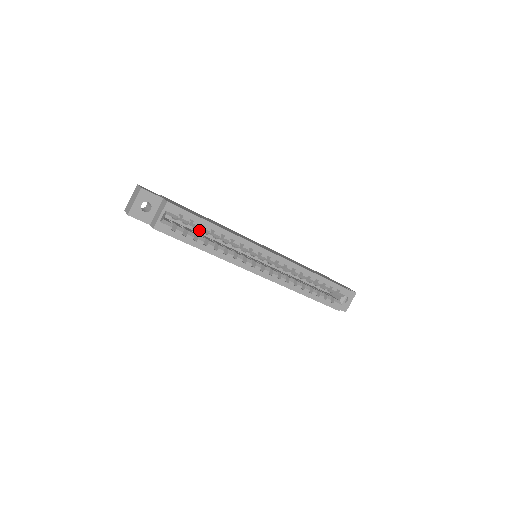
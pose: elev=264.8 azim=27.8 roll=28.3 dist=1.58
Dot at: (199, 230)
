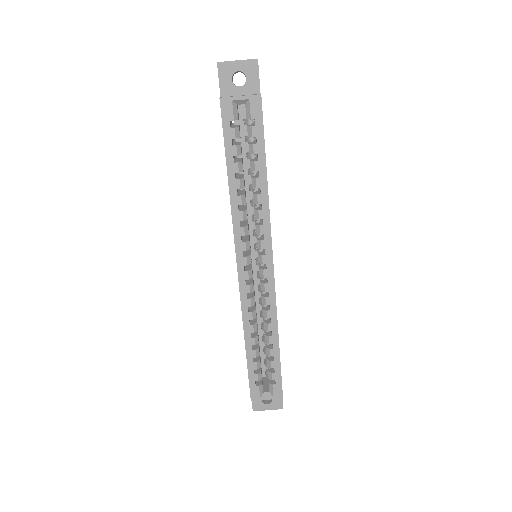
Dot at: (247, 166)
